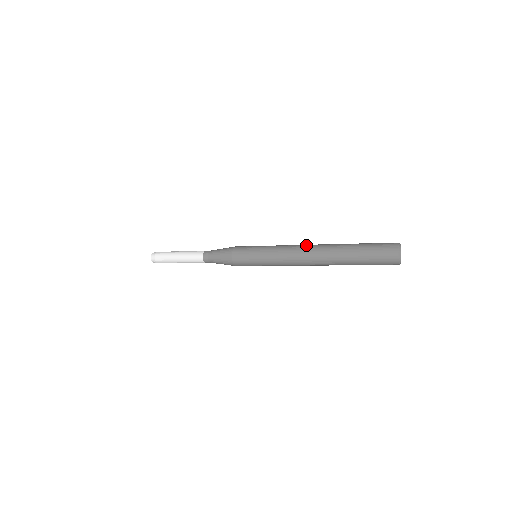
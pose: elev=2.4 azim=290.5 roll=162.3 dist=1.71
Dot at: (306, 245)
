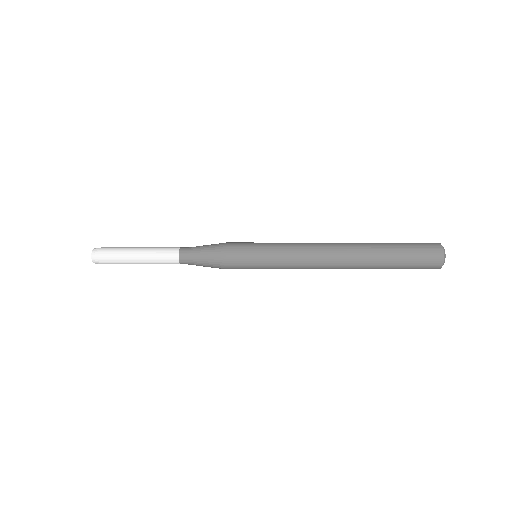
Dot at: (328, 245)
